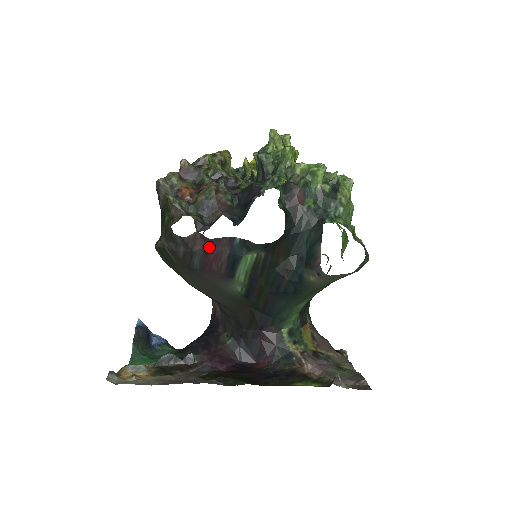
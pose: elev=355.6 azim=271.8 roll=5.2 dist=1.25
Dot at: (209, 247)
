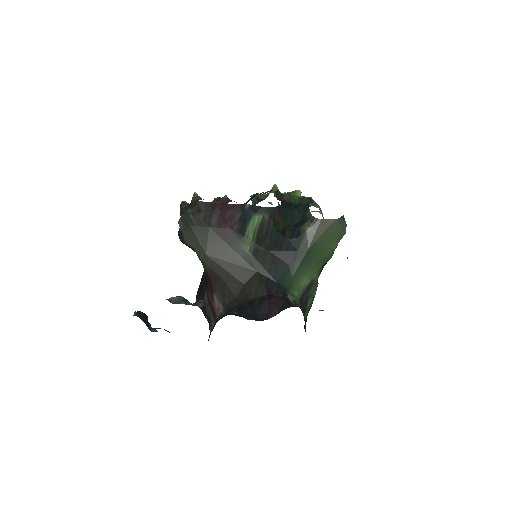
Dot at: (225, 209)
